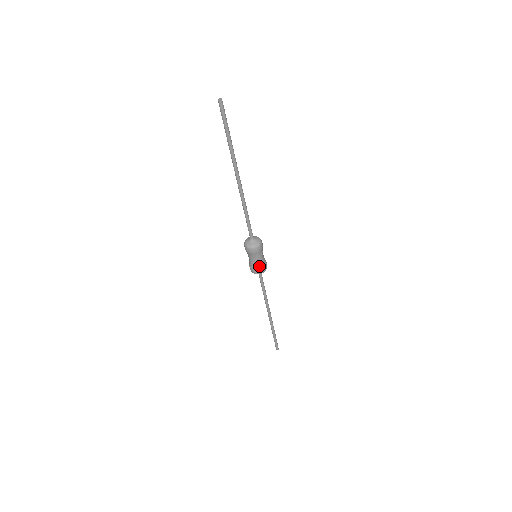
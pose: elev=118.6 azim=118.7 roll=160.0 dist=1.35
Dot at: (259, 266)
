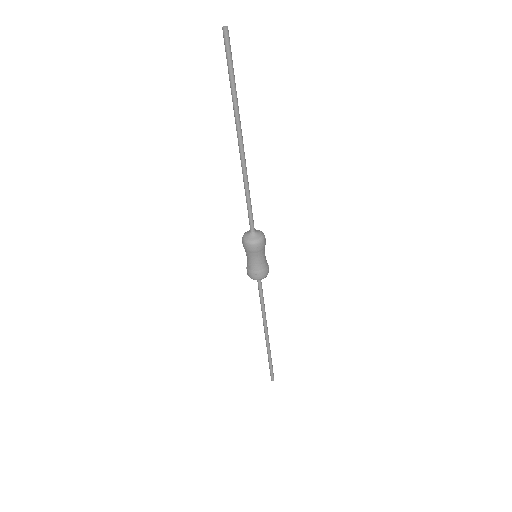
Dot at: (262, 268)
